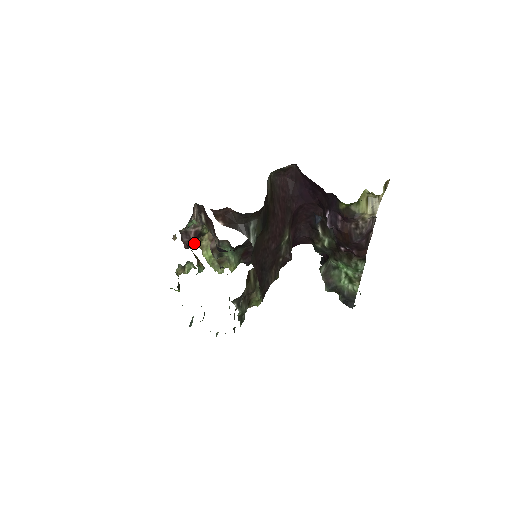
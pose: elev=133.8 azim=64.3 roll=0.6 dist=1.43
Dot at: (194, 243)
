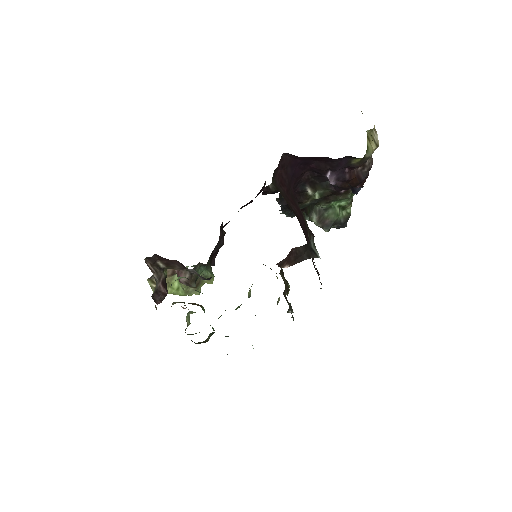
Dot at: (167, 293)
